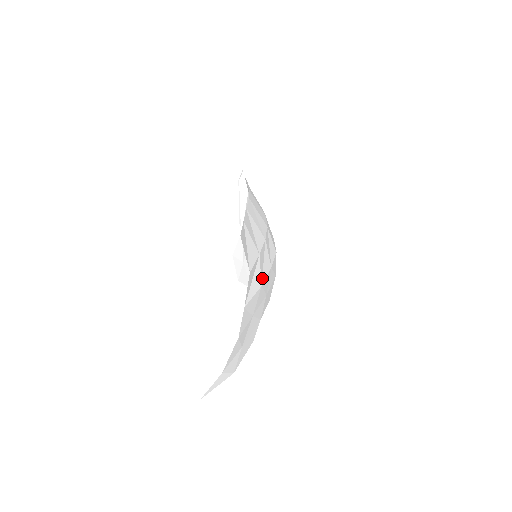
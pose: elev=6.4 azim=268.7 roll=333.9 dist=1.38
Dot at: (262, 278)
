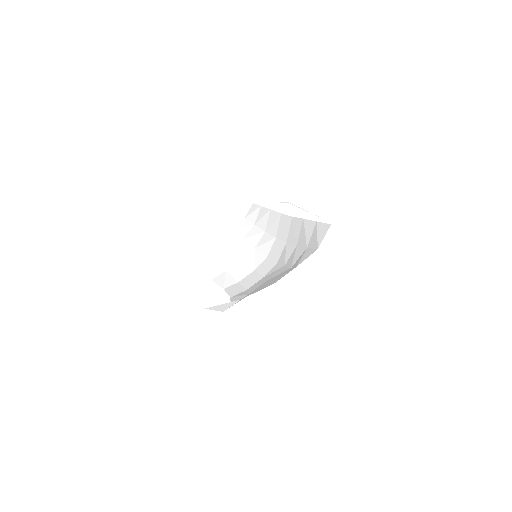
Dot at: (292, 264)
